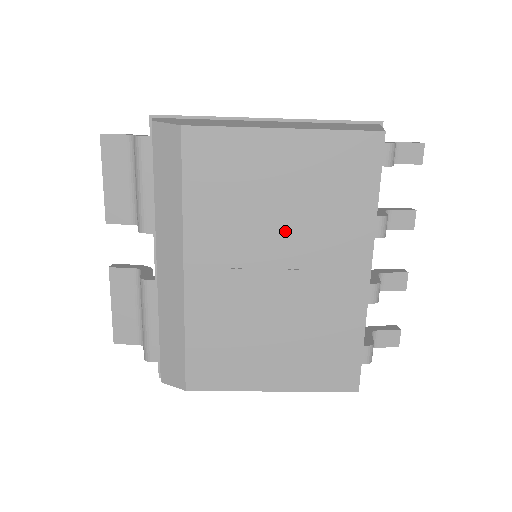
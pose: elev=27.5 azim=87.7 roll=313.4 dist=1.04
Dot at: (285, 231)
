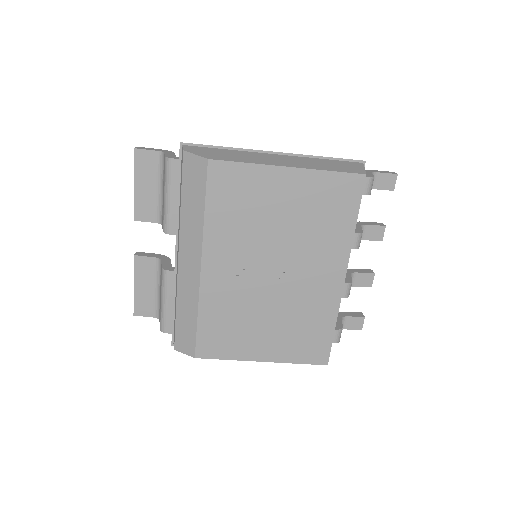
Dot at: (282, 244)
